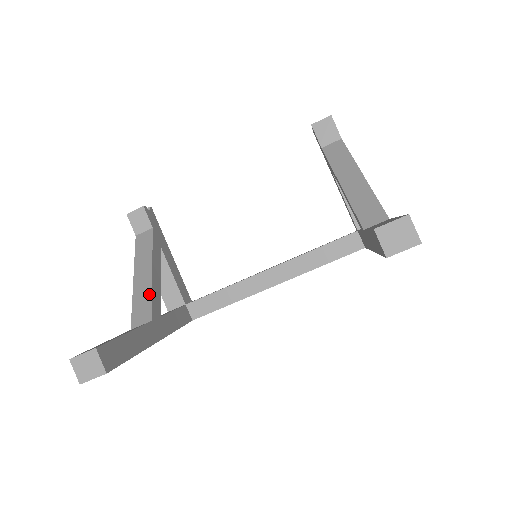
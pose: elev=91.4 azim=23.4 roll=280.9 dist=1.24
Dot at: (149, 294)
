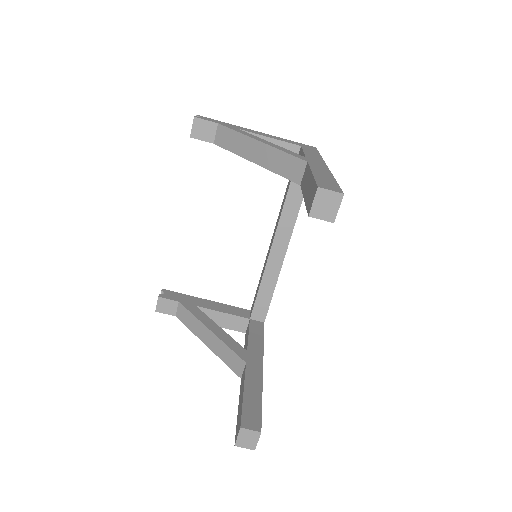
Dot at: (226, 347)
